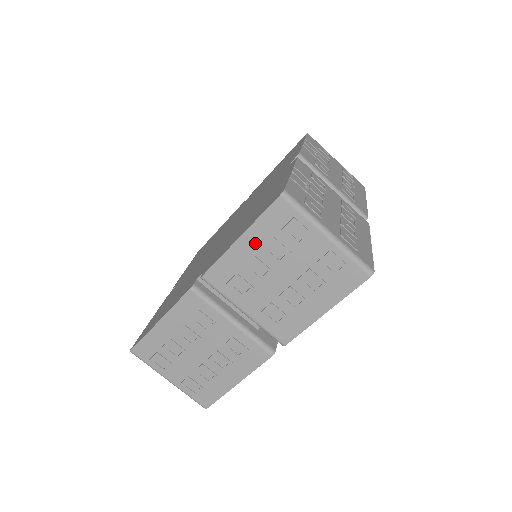
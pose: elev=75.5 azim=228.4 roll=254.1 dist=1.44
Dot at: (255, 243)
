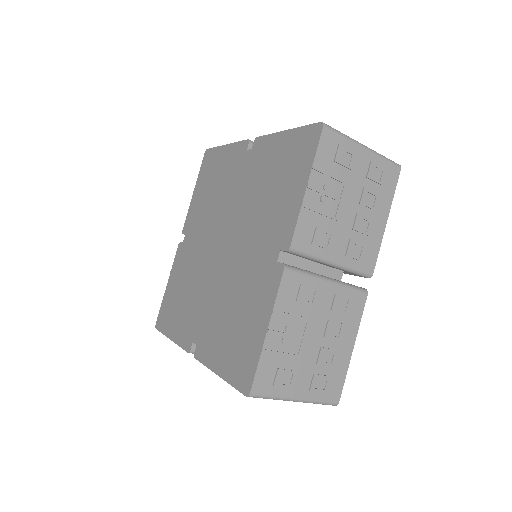
Dot at: occluded
